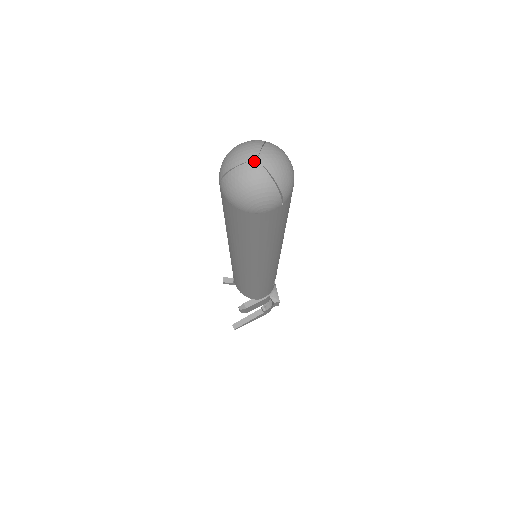
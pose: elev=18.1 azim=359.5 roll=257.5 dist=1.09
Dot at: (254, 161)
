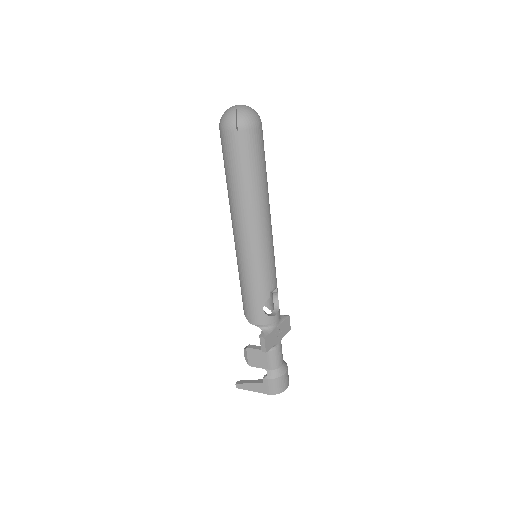
Dot at: (236, 105)
